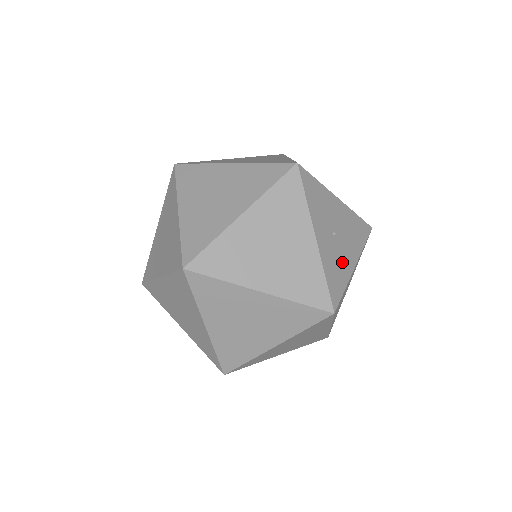
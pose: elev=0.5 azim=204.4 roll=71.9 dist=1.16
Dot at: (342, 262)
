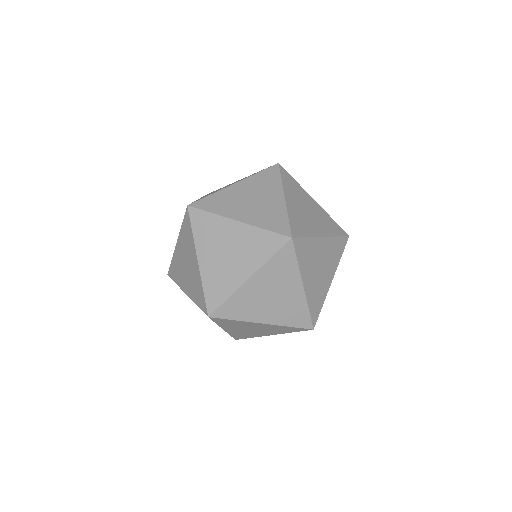
Dot at: occluded
